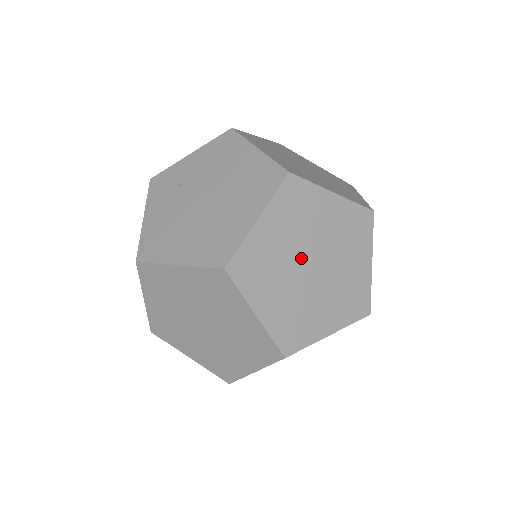
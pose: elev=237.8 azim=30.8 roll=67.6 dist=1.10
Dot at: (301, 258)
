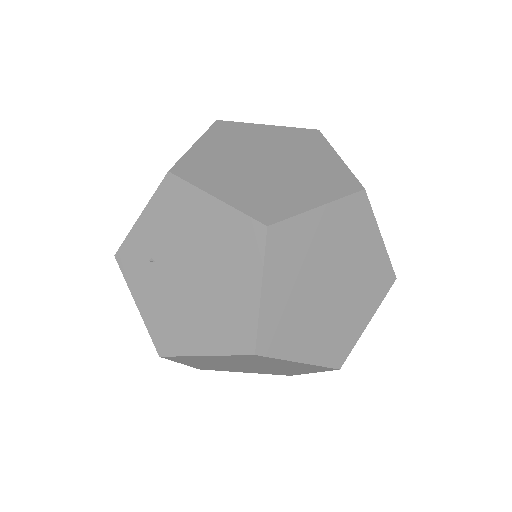
Dot at: (316, 289)
